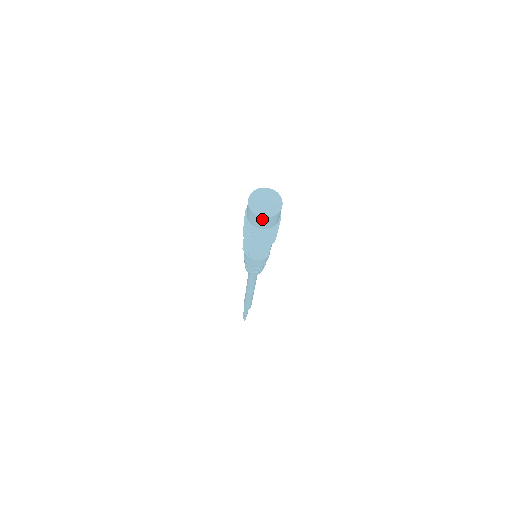
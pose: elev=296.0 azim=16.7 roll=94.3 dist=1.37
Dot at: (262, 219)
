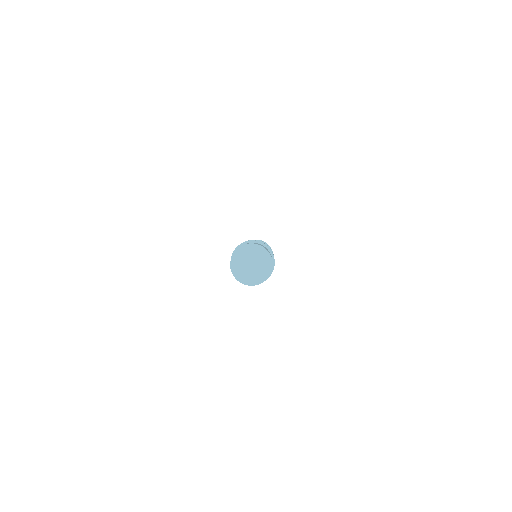
Dot at: (232, 272)
